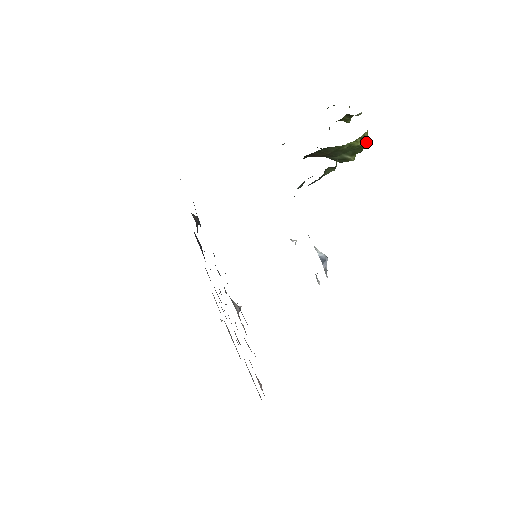
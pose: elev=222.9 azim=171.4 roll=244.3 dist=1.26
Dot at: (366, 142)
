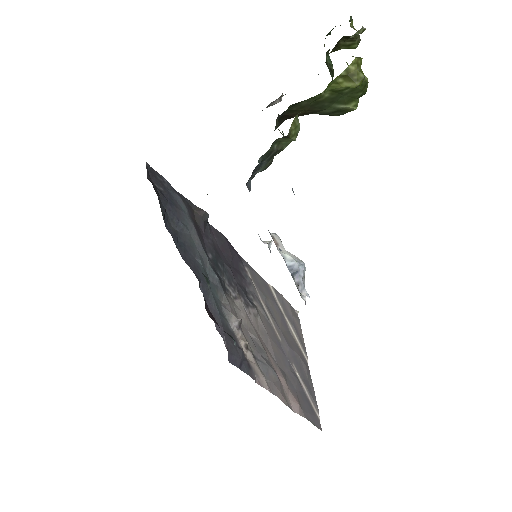
Dot at: (354, 80)
